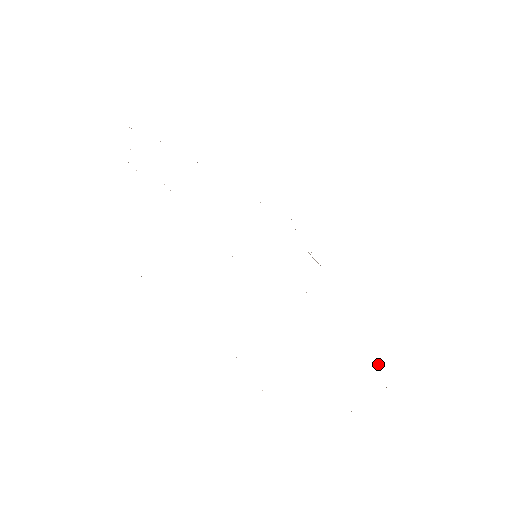
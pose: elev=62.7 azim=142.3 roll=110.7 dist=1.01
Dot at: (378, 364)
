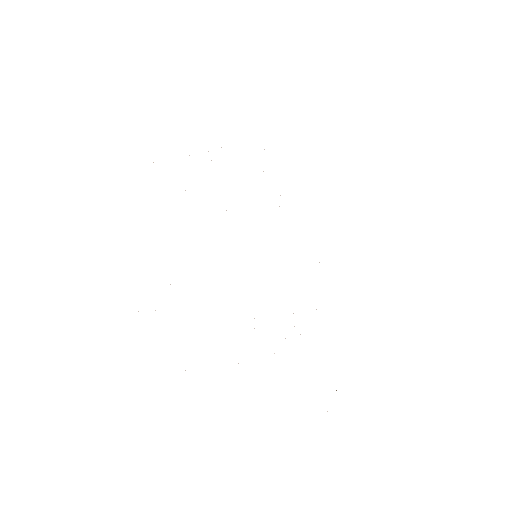
Dot at: occluded
